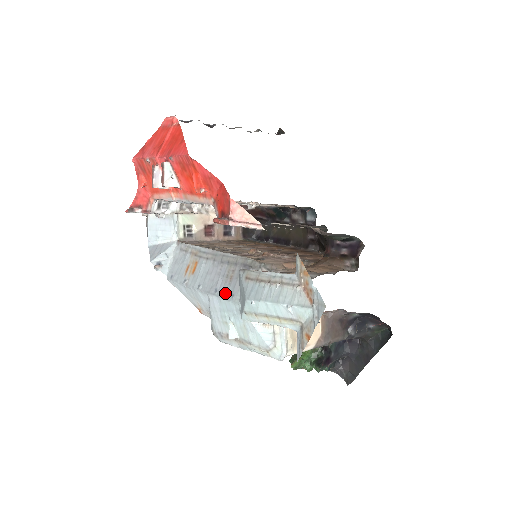
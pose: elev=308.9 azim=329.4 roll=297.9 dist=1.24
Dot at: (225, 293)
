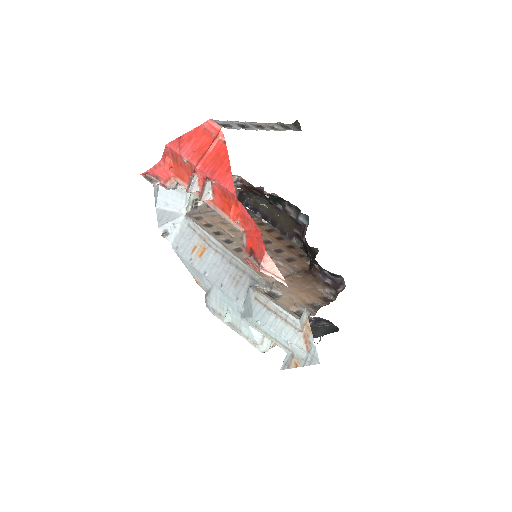
Dot at: (230, 293)
